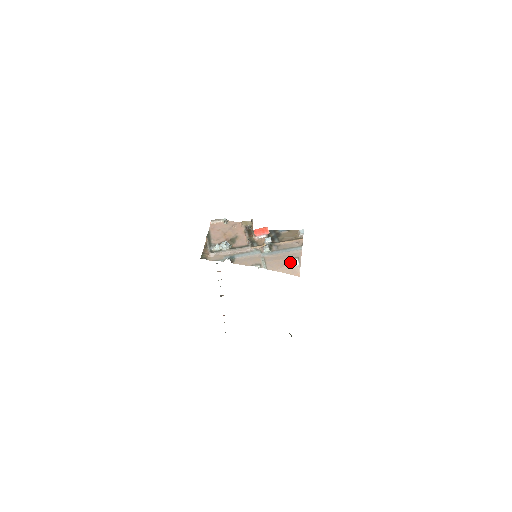
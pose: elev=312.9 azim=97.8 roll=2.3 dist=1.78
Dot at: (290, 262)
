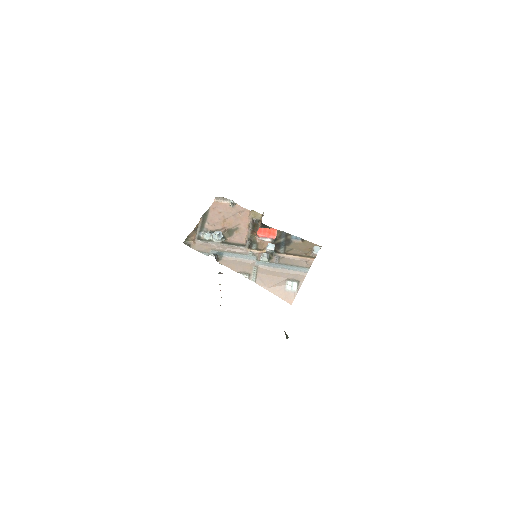
Dot at: (286, 284)
